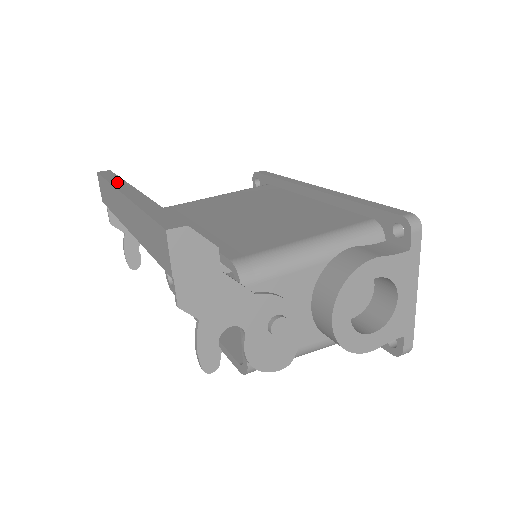
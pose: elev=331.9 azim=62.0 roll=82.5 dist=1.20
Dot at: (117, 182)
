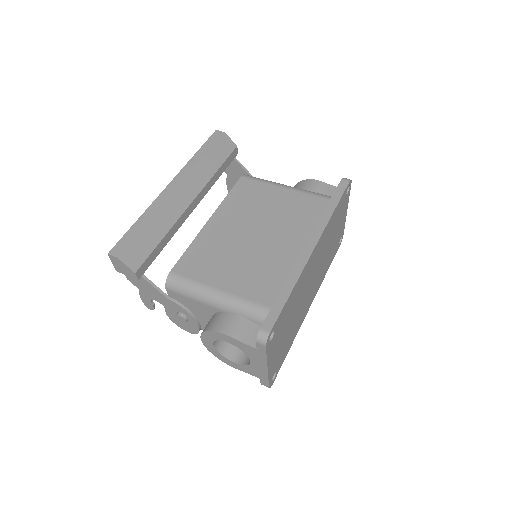
Dot at: (192, 163)
